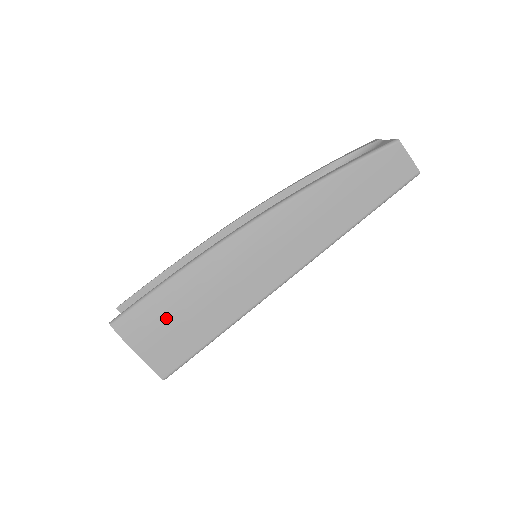
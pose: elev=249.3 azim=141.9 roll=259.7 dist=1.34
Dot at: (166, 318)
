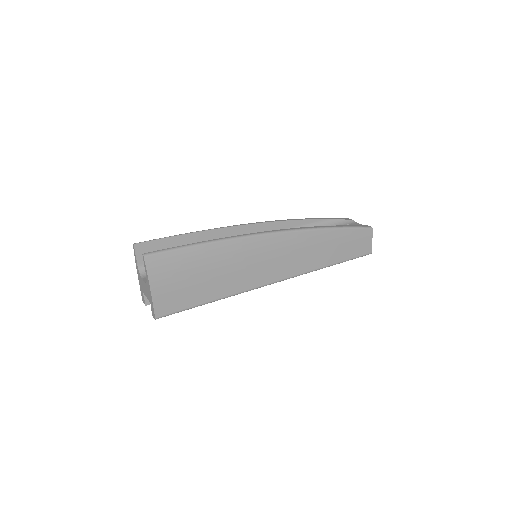
Dot at: (188, 271)
